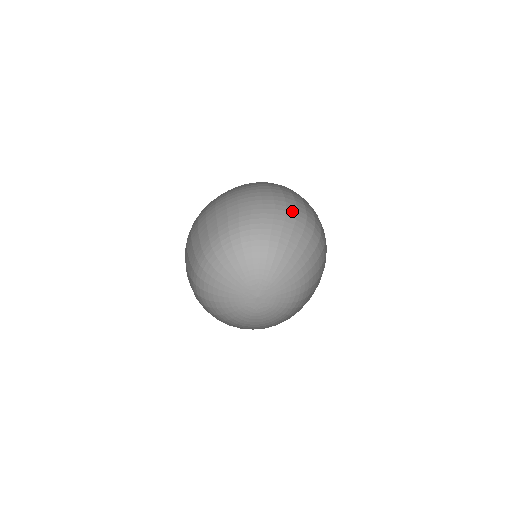
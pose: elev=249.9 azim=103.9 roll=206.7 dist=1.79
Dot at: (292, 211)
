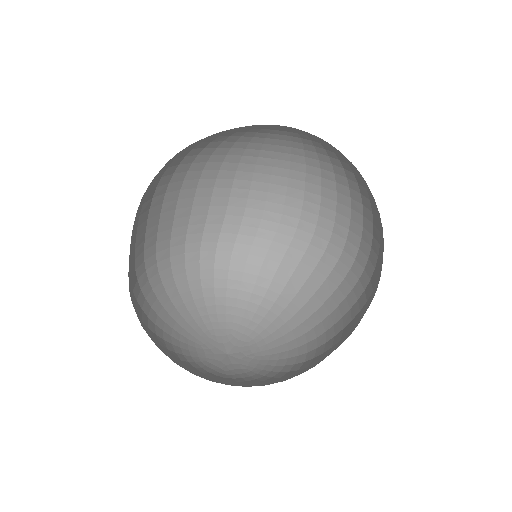
Dot at: (307, 228)
